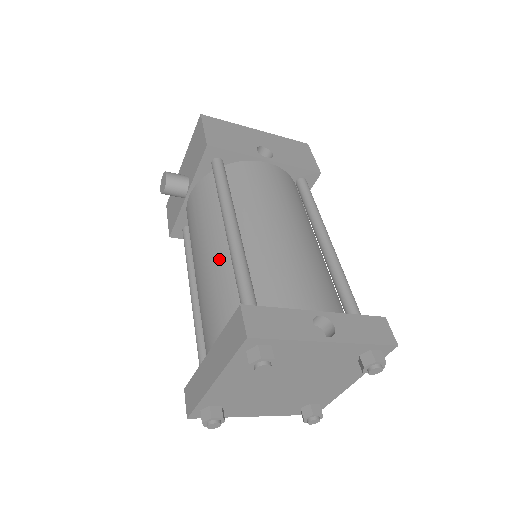
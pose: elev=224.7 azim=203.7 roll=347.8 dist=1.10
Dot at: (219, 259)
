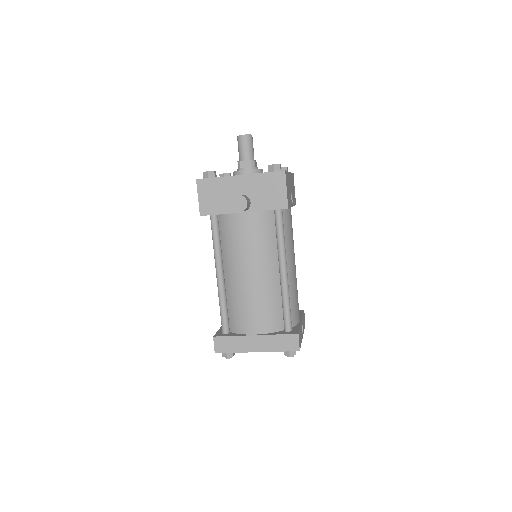
Dot at: (270, 285)
